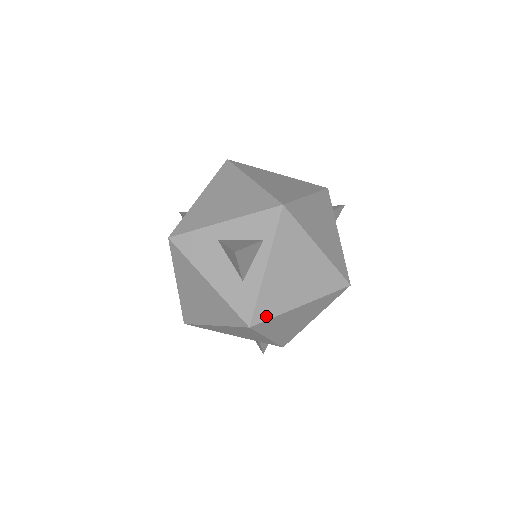
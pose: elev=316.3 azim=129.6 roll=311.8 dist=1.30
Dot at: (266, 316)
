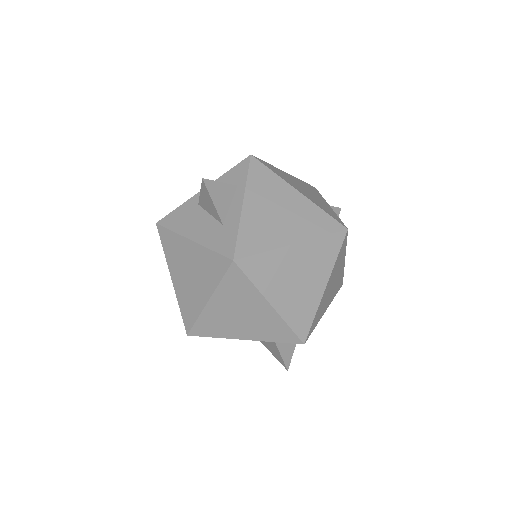
Dot at: (251, 251)
